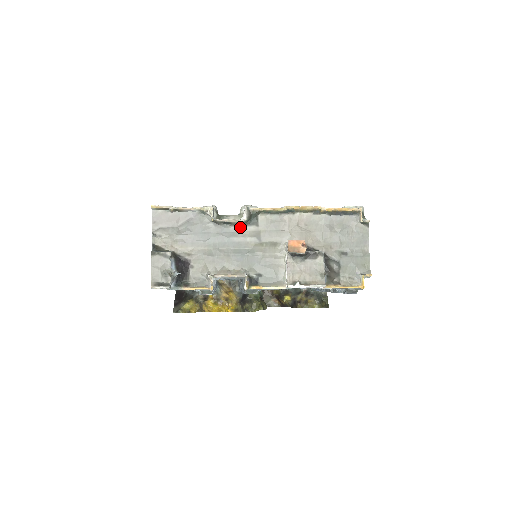
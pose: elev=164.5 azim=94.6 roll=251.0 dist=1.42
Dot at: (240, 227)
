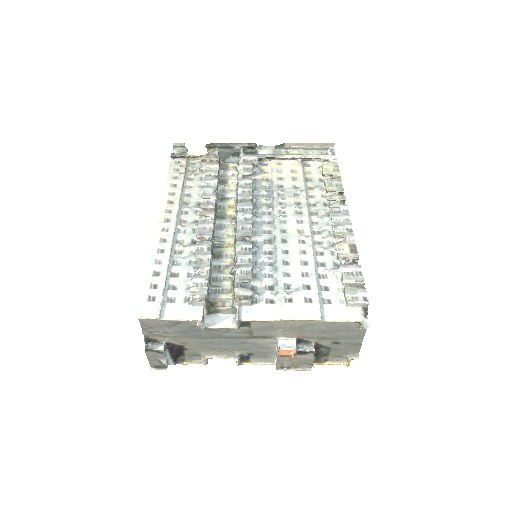
Dot at: (231, 328)
